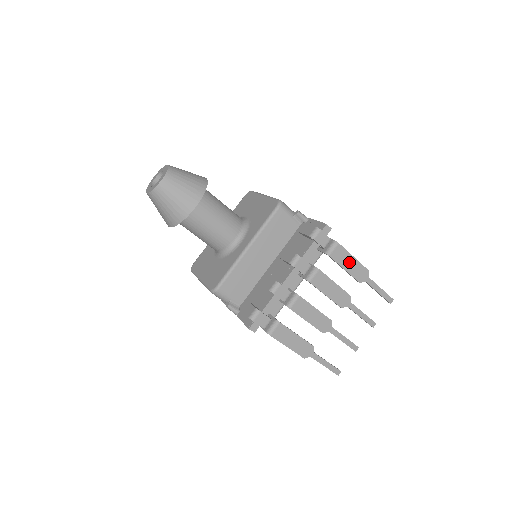
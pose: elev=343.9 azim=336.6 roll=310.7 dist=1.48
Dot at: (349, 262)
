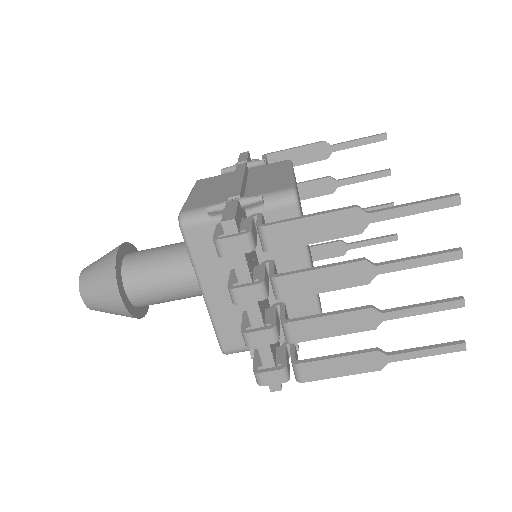
Dot at: (309, 229)
